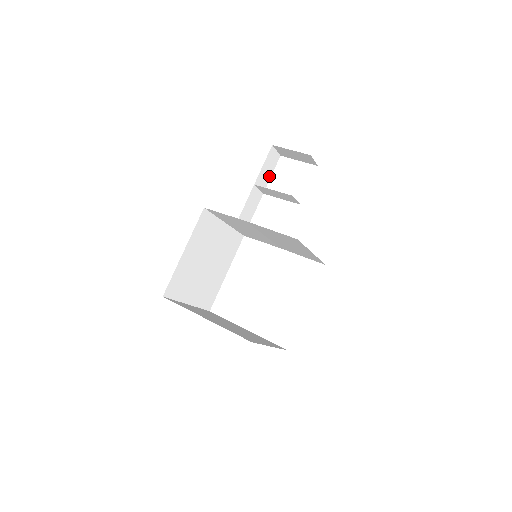
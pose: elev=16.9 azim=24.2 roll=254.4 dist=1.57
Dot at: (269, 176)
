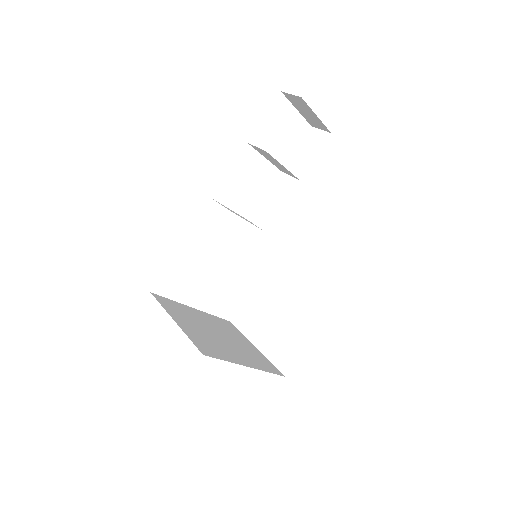
Dot at: occluded
